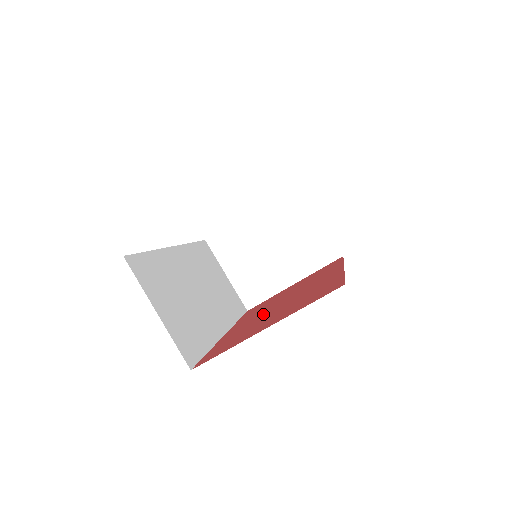
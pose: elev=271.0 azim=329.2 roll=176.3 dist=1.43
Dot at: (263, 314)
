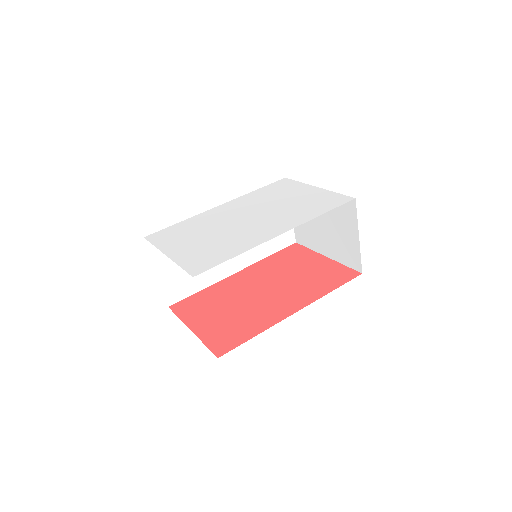
Dot at: (245, 290)
